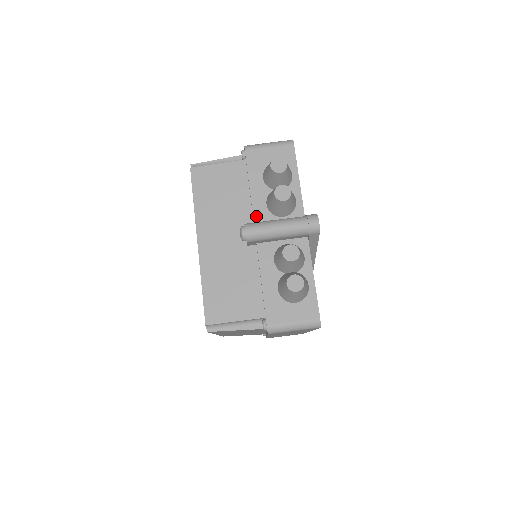
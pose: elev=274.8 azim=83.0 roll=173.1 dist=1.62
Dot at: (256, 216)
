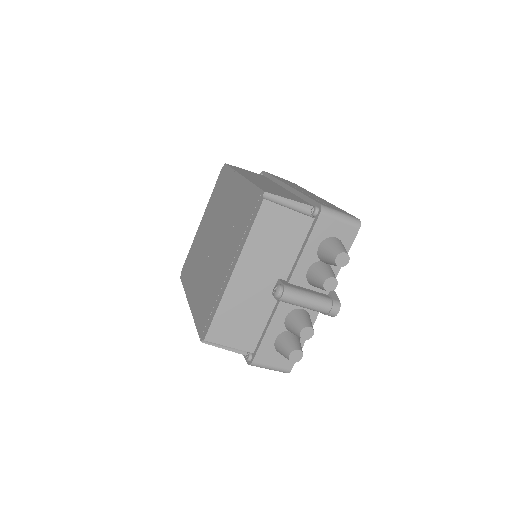
Dot at: (294, 276)
